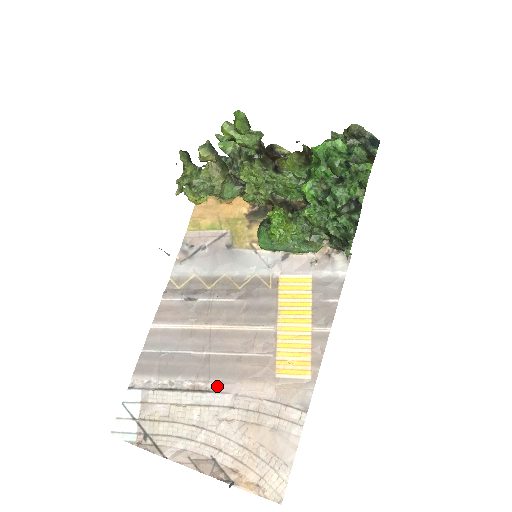
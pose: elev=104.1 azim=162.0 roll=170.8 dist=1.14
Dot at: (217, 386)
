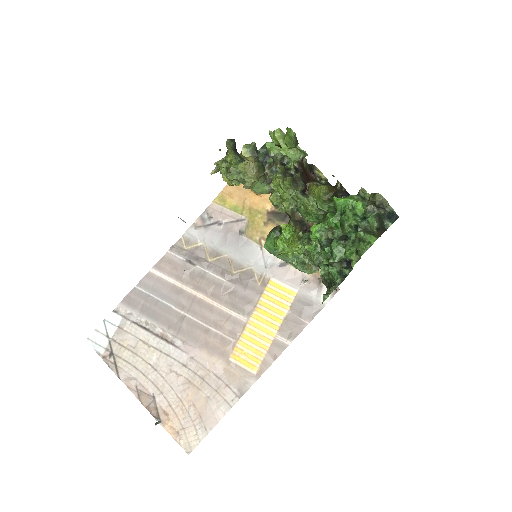
Dot at: (181, 343)
